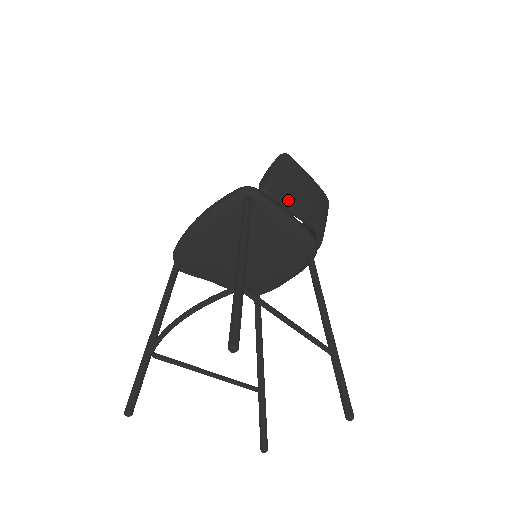
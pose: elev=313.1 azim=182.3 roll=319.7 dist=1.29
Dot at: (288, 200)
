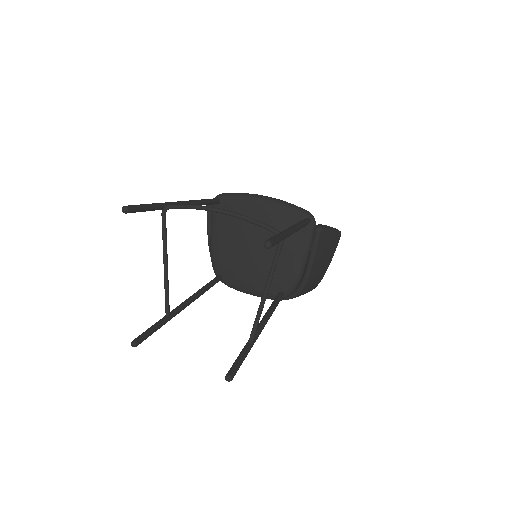
Dot at: (318, 251)
